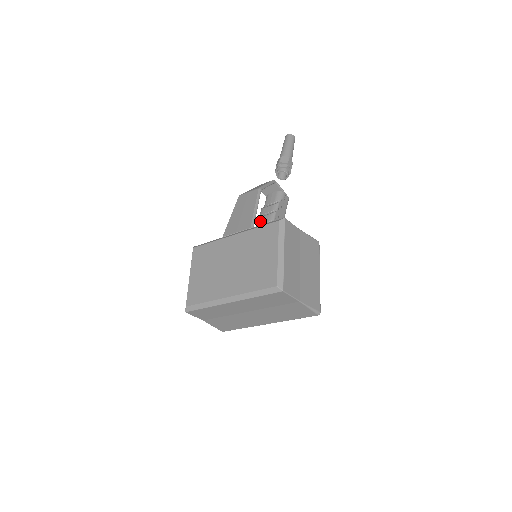
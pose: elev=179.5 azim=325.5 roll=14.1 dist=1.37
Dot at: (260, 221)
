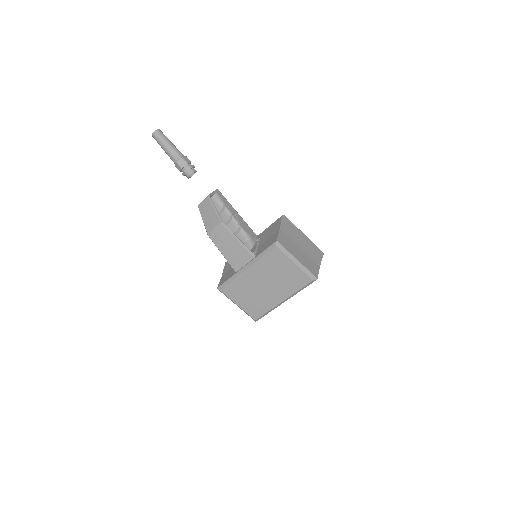
Dot at: occluded
